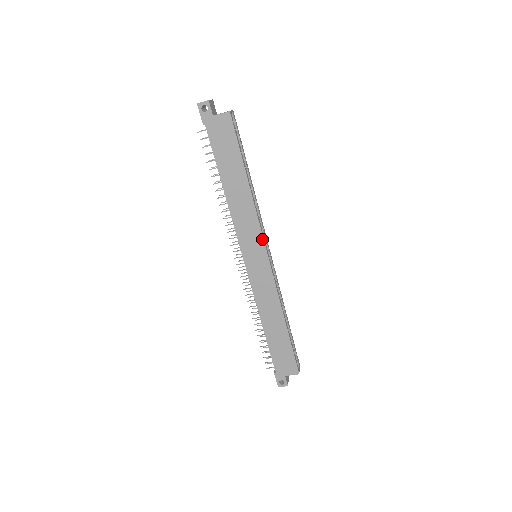
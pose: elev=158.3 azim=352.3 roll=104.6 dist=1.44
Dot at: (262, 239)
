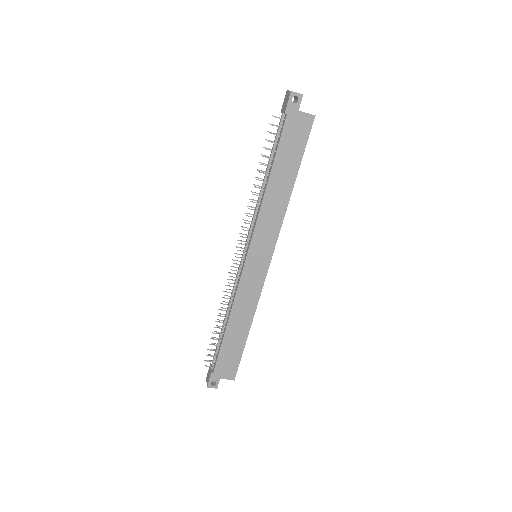
Dot at: (275, 244)
